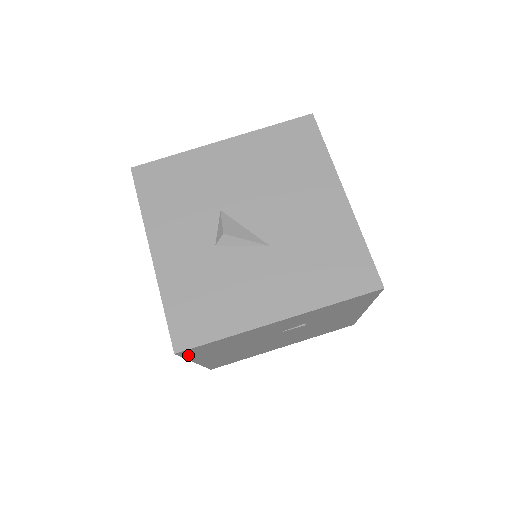
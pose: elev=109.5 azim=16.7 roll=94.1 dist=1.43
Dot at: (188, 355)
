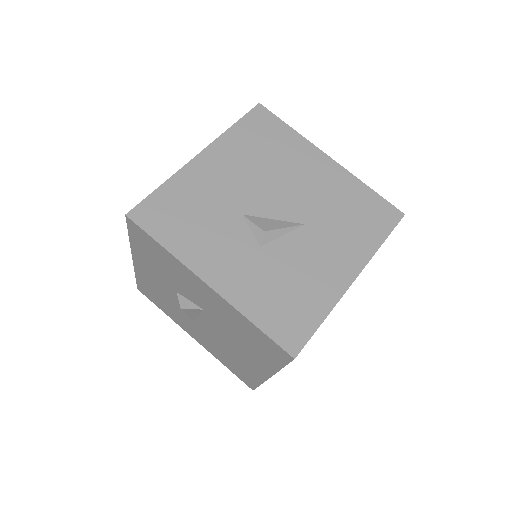
Dot at: occluded
